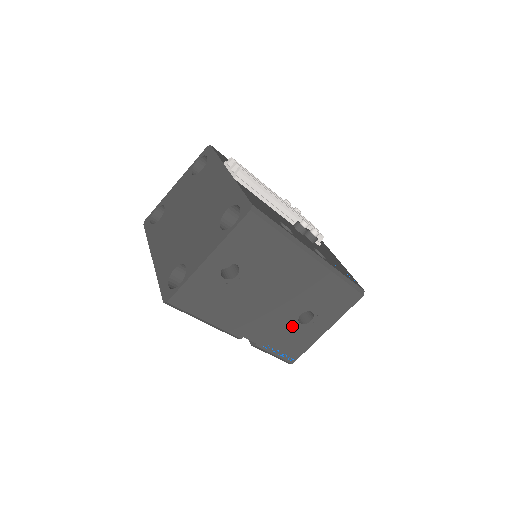
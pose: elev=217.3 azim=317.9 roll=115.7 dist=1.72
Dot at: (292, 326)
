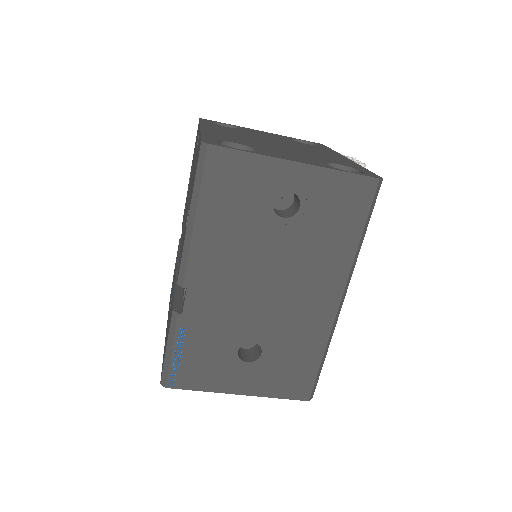
Dot at: (230, 343)
